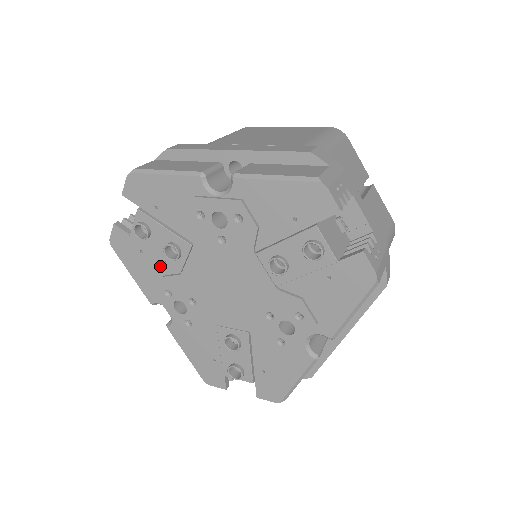
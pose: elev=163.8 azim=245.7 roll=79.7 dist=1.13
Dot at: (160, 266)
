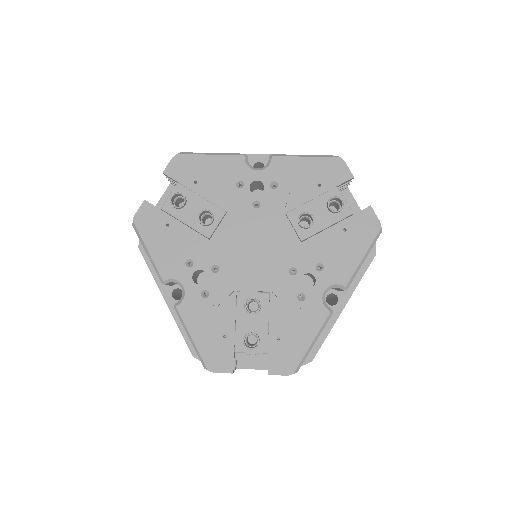
Dot at: (185, 237)
